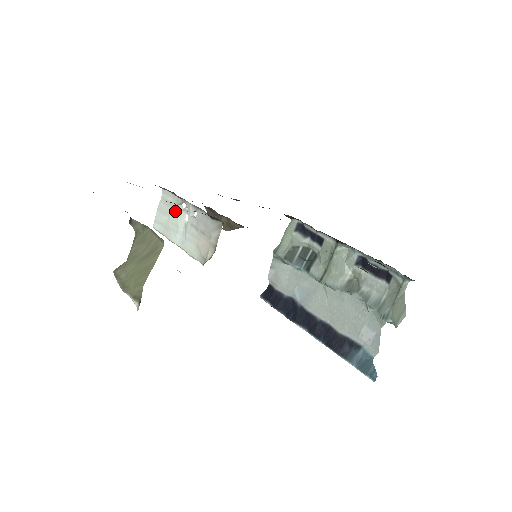
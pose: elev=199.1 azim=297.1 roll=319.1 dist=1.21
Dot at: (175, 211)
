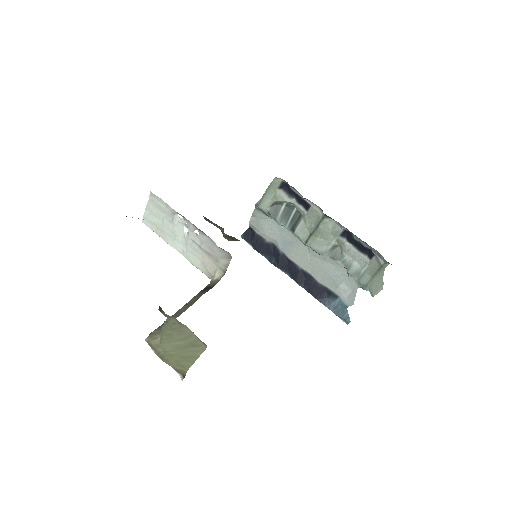
Dot at: (170, 220)
